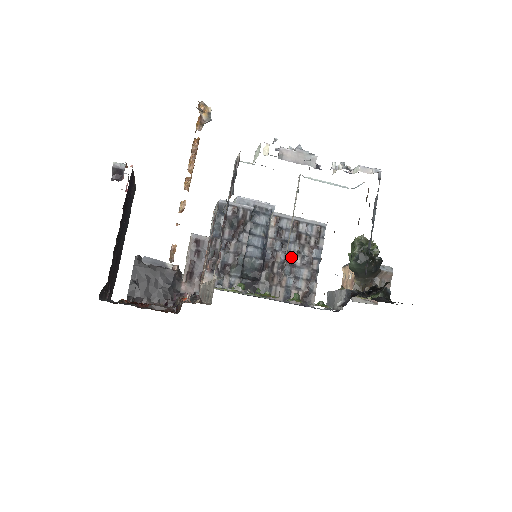
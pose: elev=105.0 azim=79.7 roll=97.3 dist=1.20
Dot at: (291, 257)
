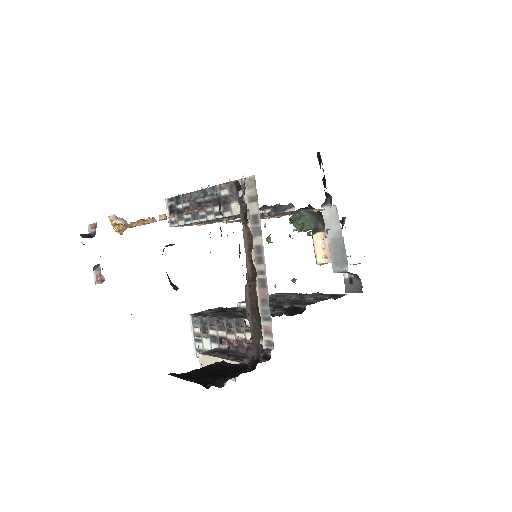
Dot at: occluded
